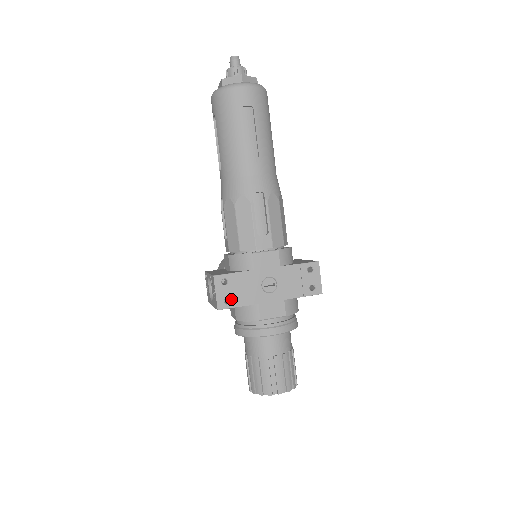
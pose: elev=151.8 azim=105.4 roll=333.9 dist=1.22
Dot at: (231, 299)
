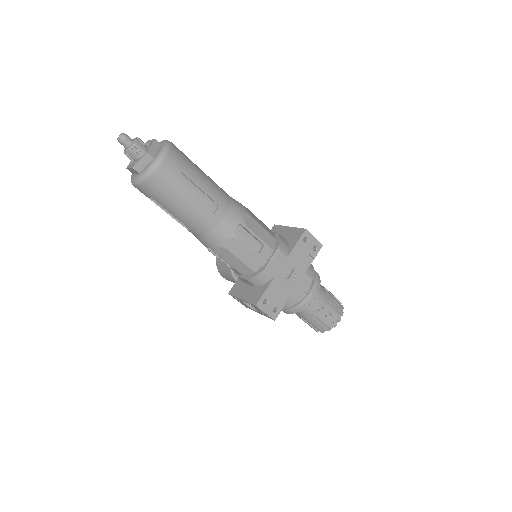
Dot at: (277, 307)
